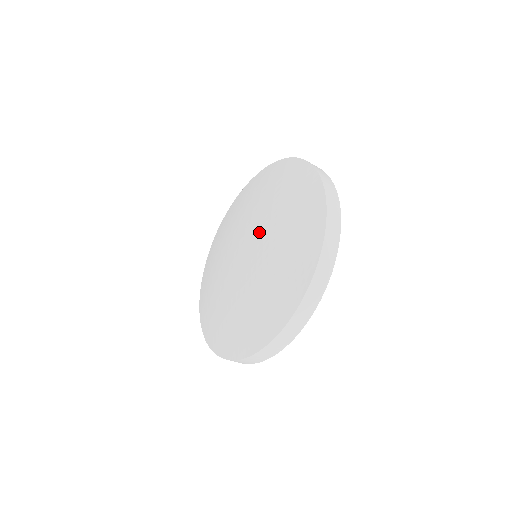
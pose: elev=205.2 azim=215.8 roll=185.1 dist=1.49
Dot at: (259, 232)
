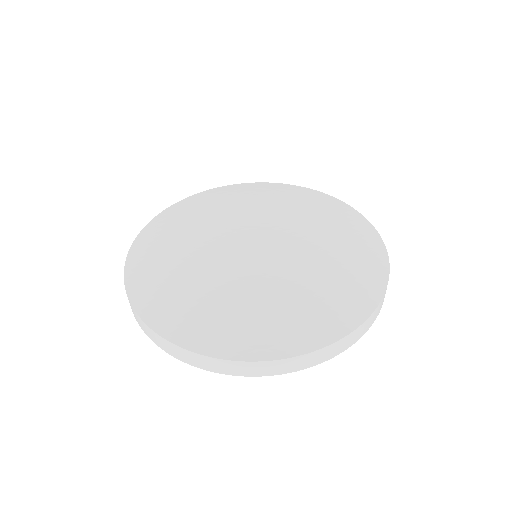
Dot at: (287, 232)
